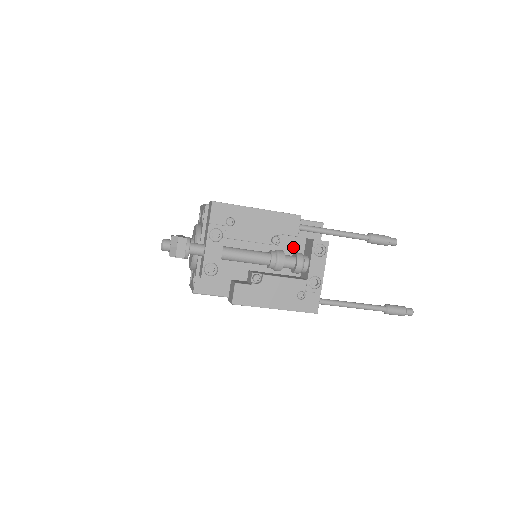
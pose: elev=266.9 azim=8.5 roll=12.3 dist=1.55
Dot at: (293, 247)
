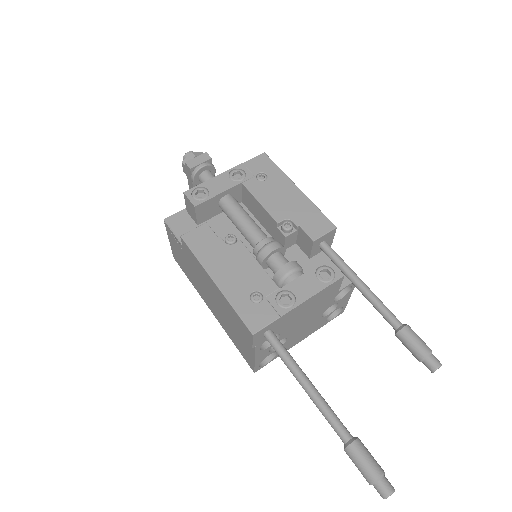
Dot at: occluded
